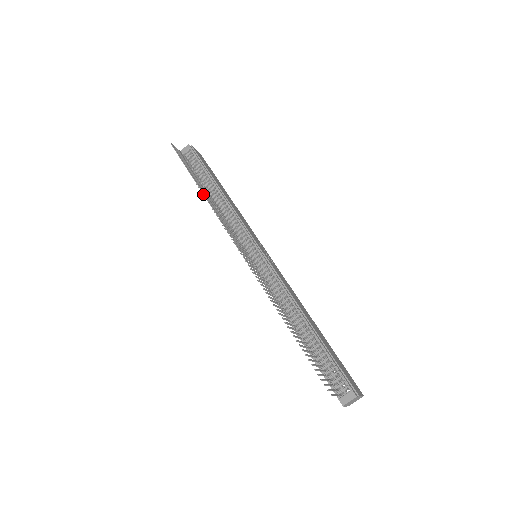
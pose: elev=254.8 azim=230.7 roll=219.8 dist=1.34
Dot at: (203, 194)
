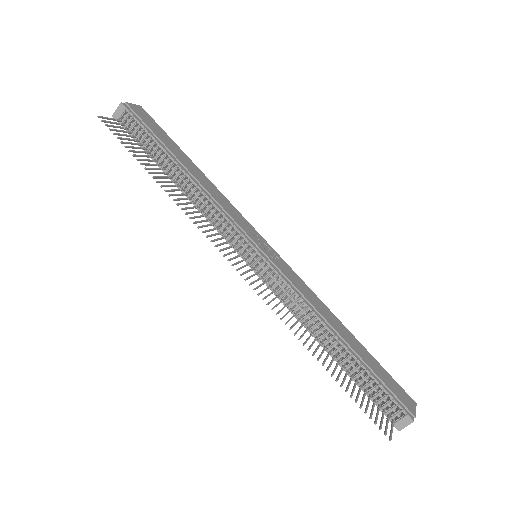
Dot at: (166, 191)
